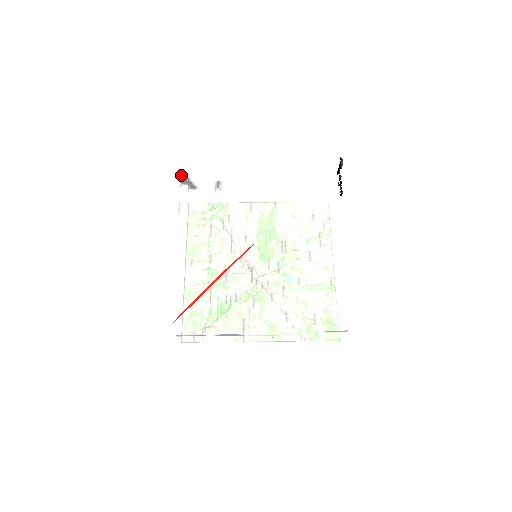
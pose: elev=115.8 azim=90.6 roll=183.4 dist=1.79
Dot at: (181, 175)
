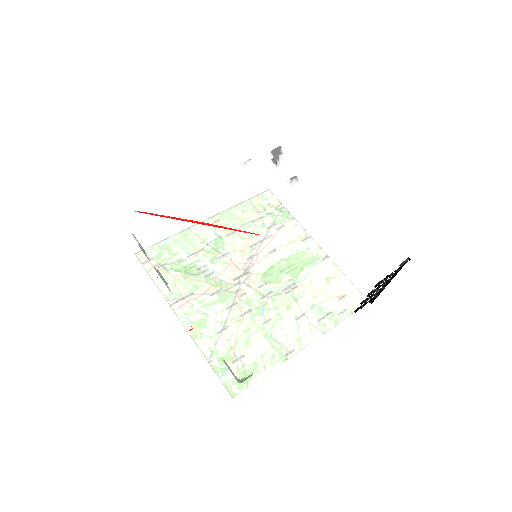
Dot at: (278, 147)
